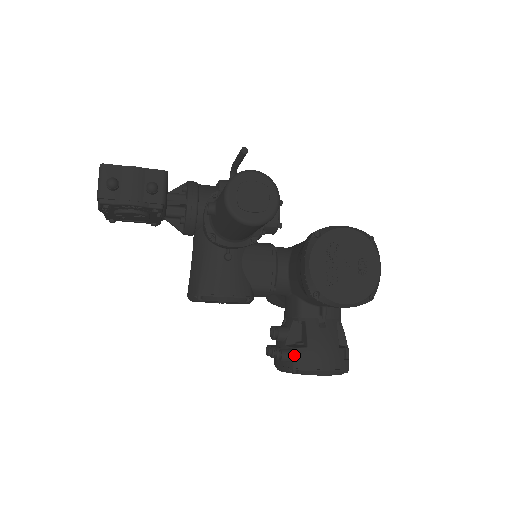
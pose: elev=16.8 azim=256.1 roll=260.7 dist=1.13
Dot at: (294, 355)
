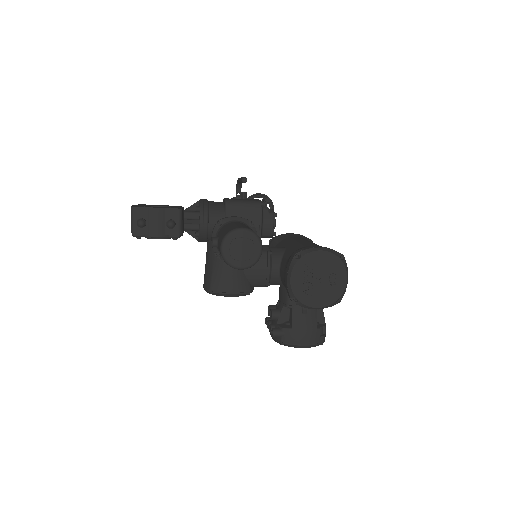
Dot at: (282, 333)
